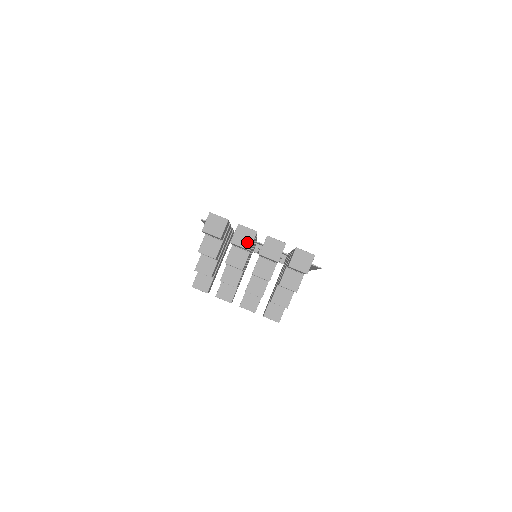
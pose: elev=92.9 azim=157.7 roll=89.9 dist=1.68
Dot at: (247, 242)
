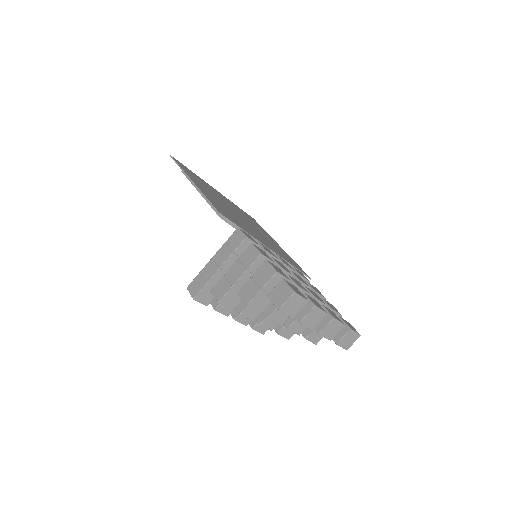
Dot at: (314, 323)
